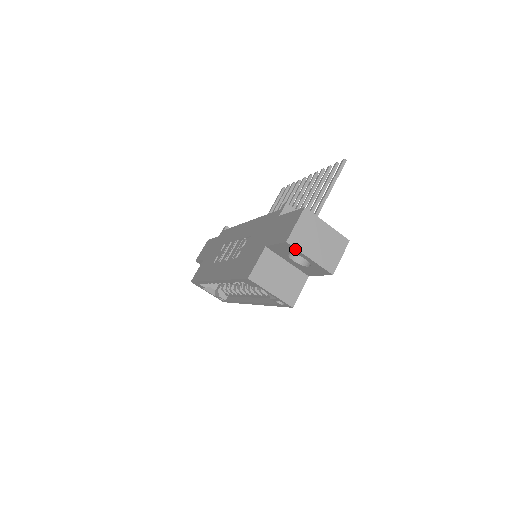
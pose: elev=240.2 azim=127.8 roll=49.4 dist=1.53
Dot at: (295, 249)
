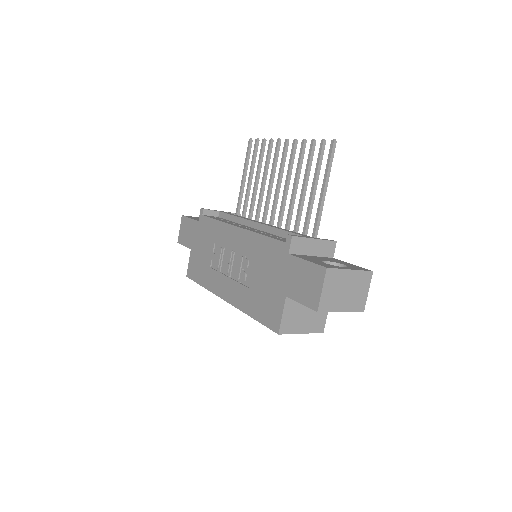
Dot at: (326, 311)
